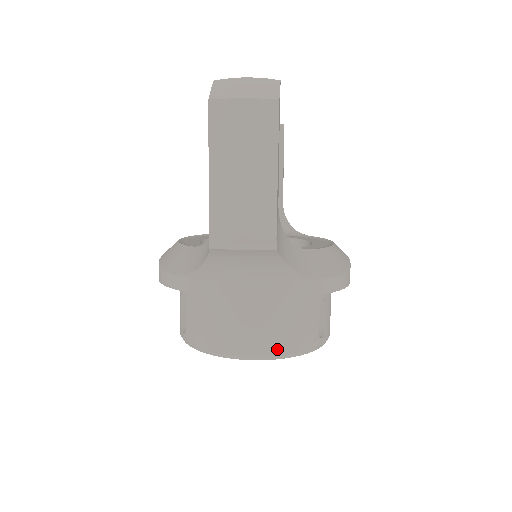
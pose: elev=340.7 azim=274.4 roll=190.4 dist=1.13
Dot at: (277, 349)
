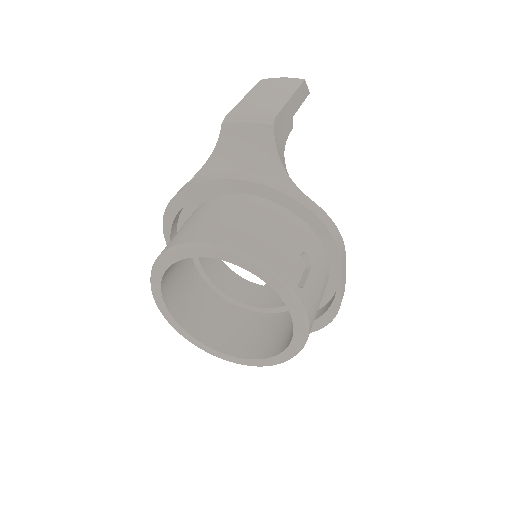
Dot at: (243, 246)
